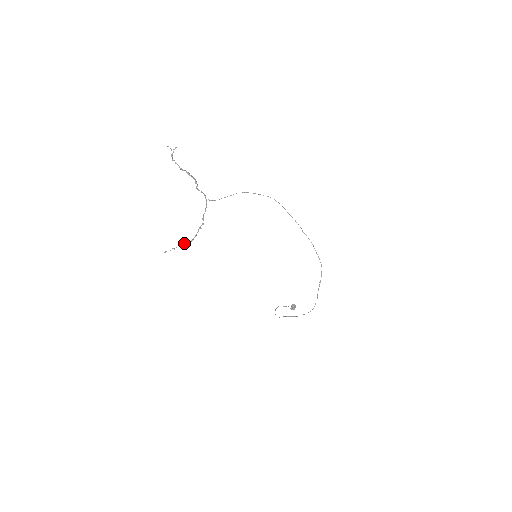
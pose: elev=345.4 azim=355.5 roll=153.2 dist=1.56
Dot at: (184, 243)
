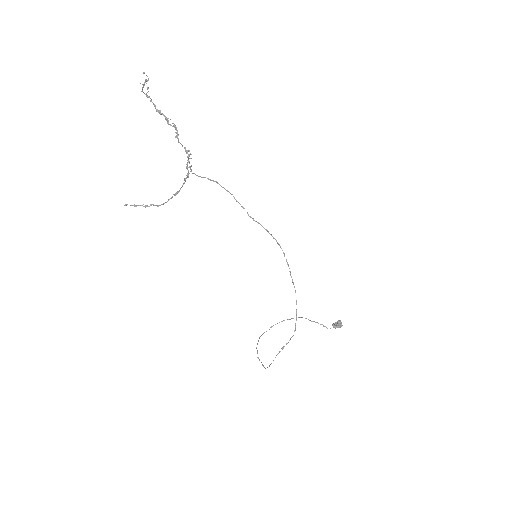
Dot at: (151, 204)
